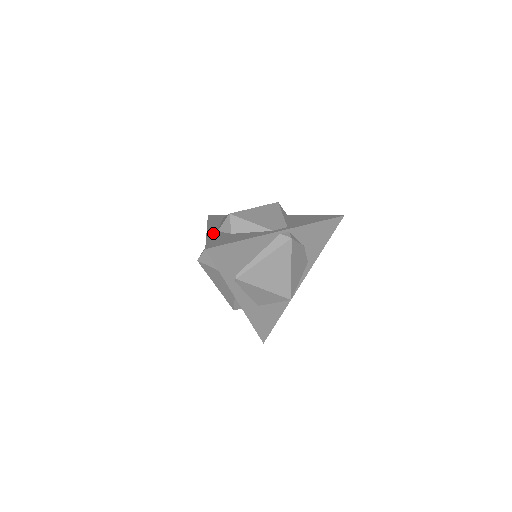
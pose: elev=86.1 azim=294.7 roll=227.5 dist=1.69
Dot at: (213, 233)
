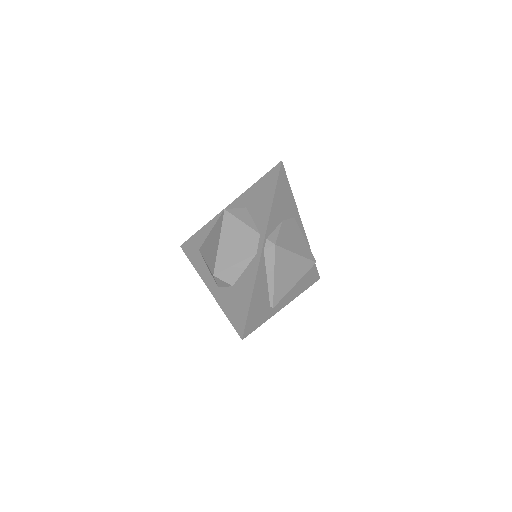
Dot at: (219, 295)
